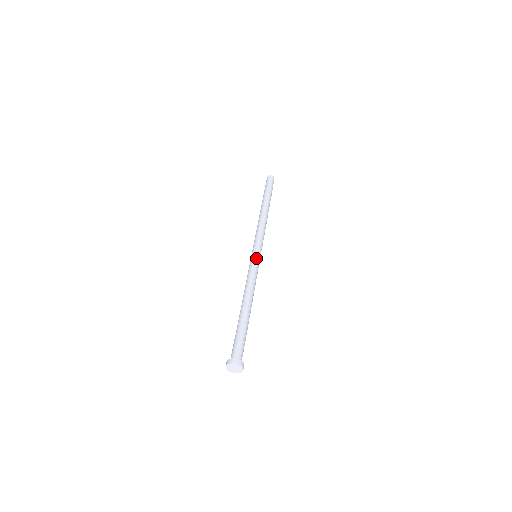
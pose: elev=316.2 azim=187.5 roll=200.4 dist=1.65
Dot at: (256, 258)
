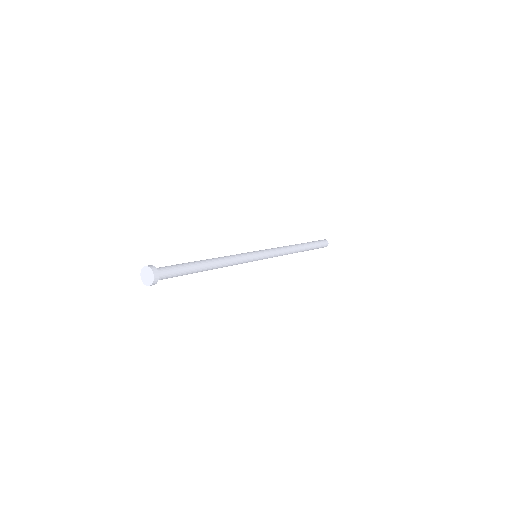
Dot at: (255, 256)
